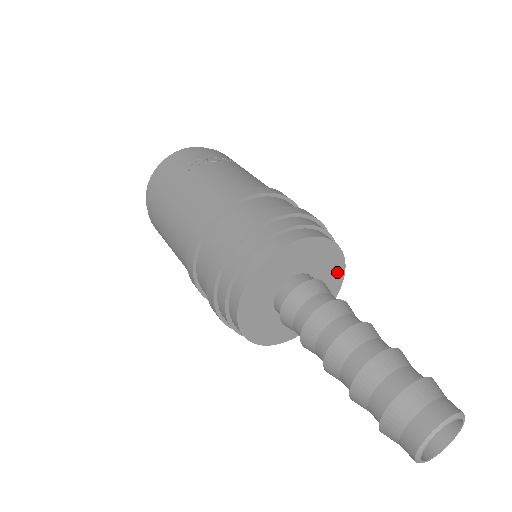
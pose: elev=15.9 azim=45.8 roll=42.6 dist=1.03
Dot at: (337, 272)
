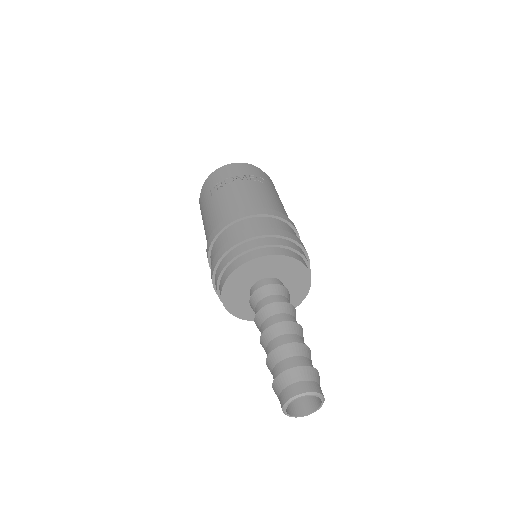
Dot at: (300, 271)
